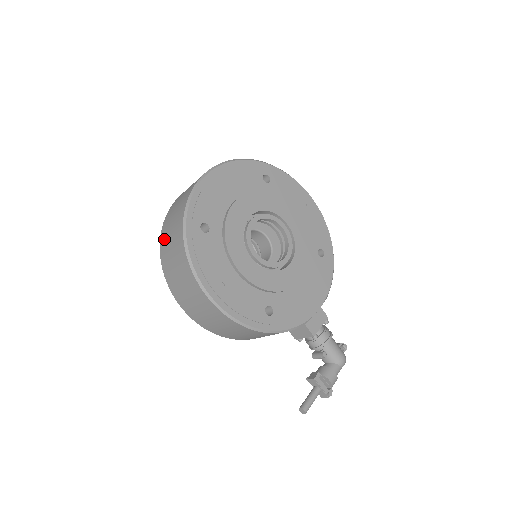
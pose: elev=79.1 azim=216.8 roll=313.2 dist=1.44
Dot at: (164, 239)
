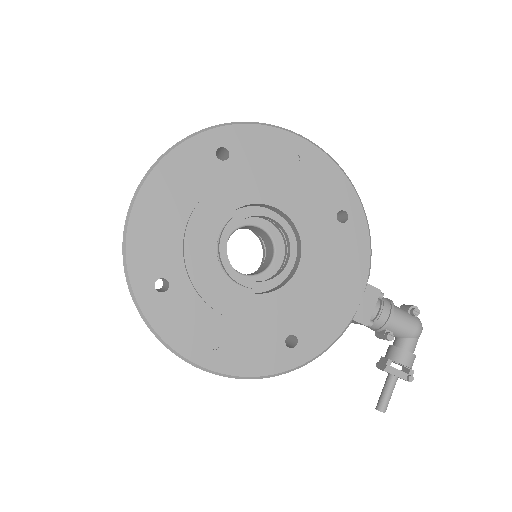
Dot at: occluded
